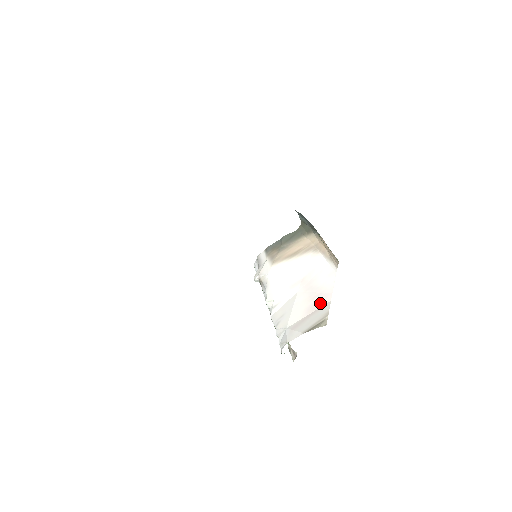
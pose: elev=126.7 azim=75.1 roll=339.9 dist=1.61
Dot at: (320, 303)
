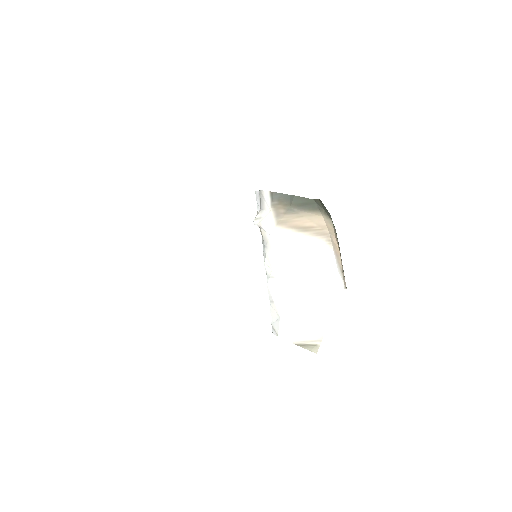
Dot at: (318, 315)
